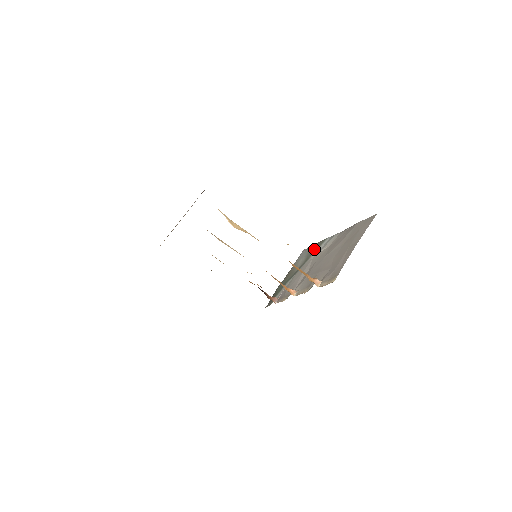
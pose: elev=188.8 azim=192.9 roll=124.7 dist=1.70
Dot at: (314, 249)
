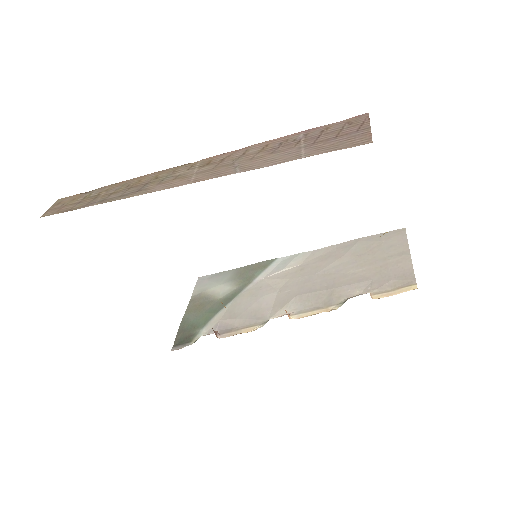
Dot at: (251, 271)
